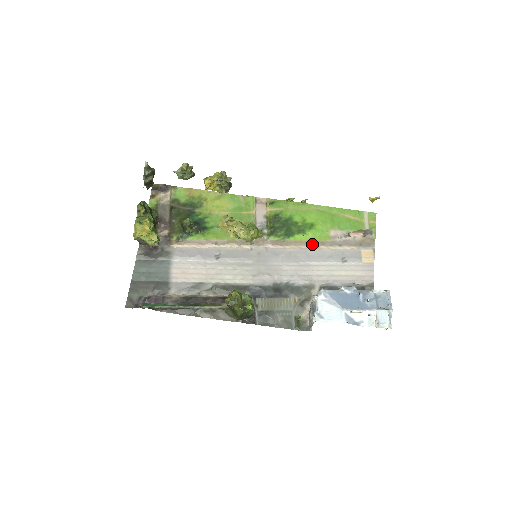
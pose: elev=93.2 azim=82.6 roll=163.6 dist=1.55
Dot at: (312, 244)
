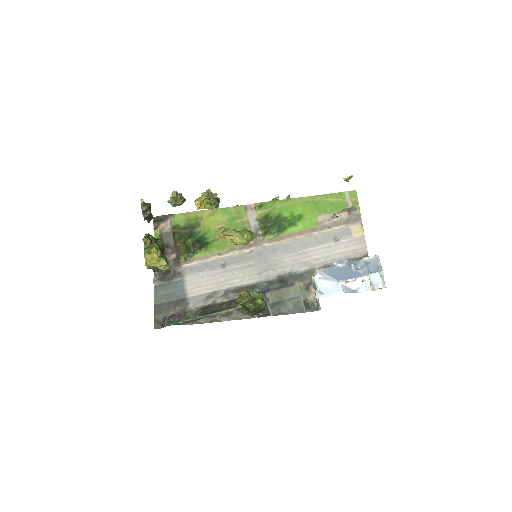
Dot at: (304, 233)
